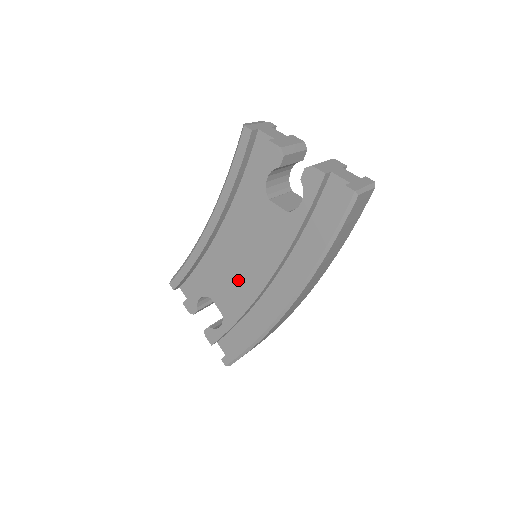
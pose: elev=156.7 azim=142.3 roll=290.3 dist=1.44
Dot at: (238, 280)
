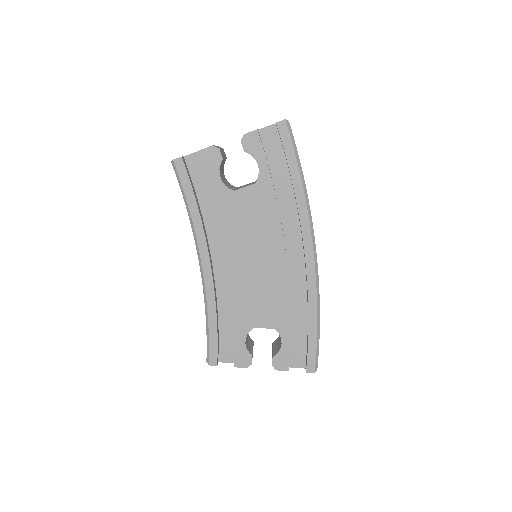
Dot at: (263, 282)
